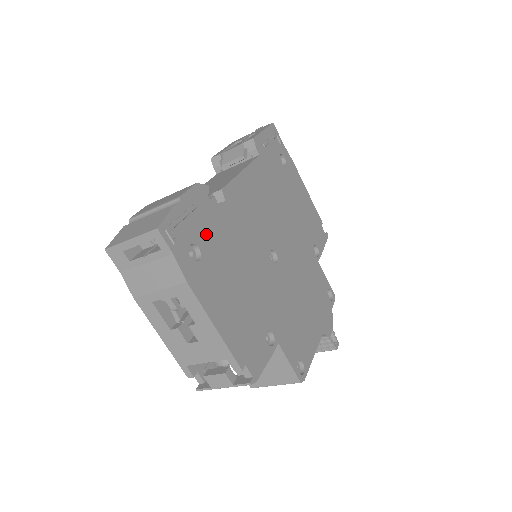
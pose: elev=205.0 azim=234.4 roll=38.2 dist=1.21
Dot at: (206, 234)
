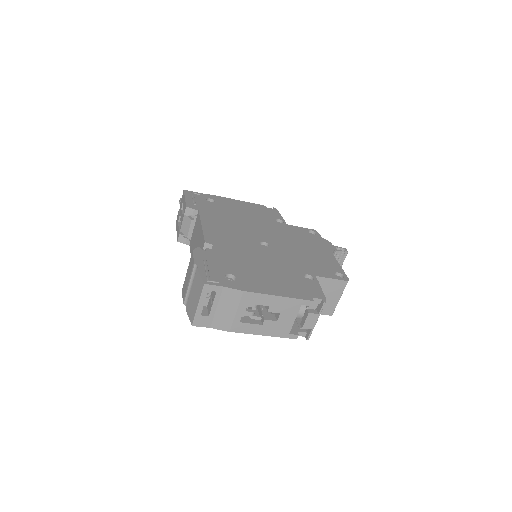
Dot at: (224, 266)
